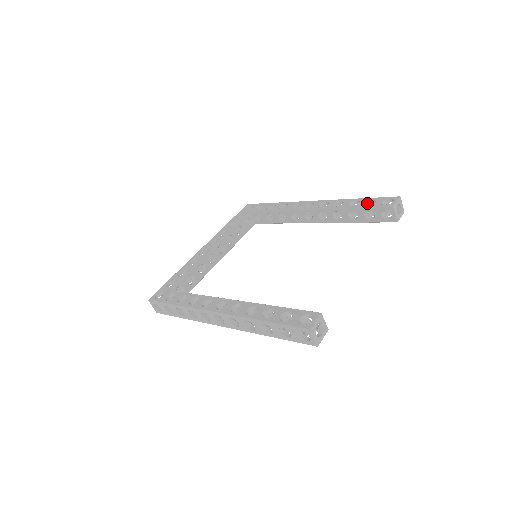
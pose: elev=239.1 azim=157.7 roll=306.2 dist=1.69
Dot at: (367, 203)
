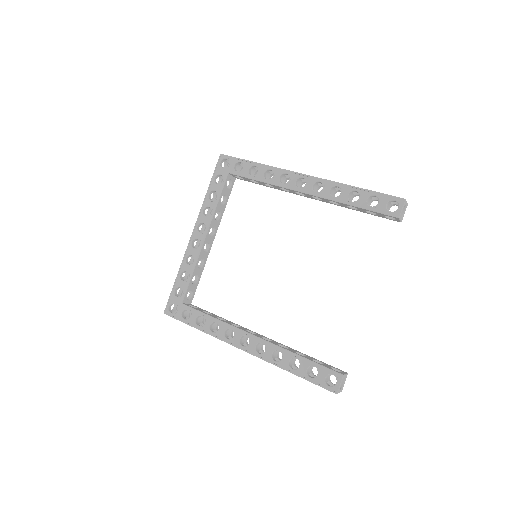
Dot at: (368, 198)
